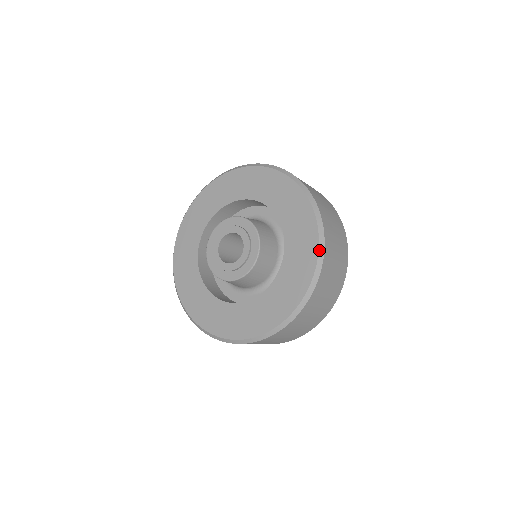
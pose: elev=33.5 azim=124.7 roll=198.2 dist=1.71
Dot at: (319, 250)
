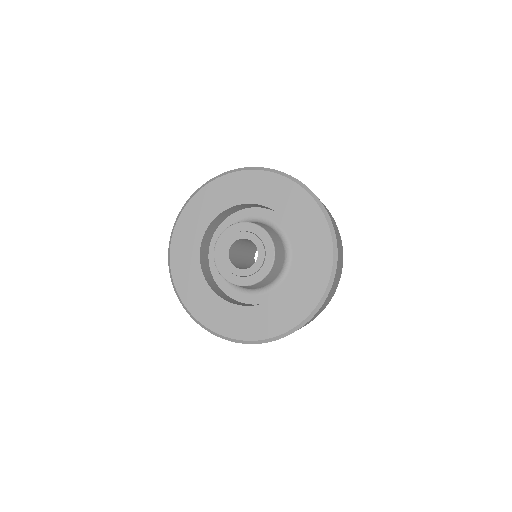
Dot at: (299, 185)
